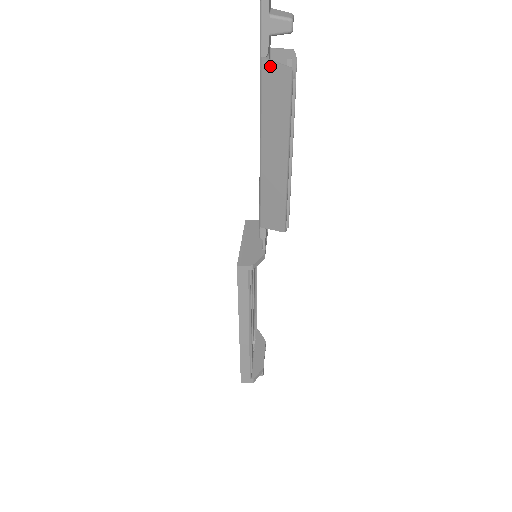
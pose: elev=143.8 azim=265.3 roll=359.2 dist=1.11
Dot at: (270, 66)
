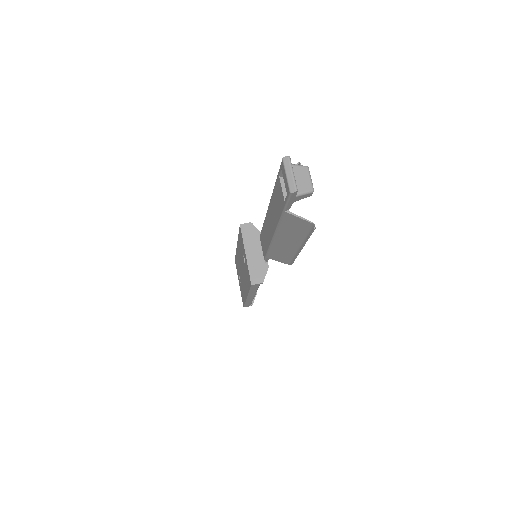
Dot at: (292, 217)
